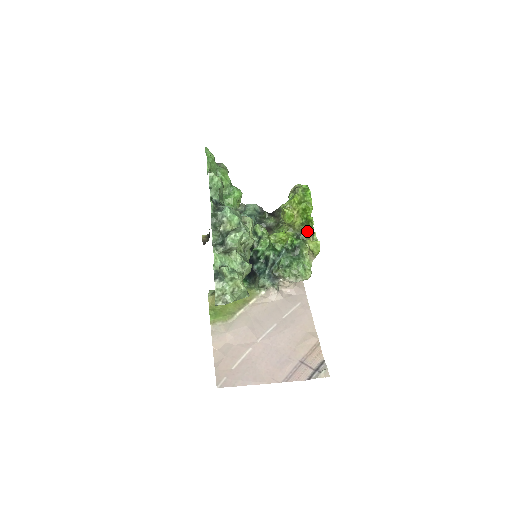
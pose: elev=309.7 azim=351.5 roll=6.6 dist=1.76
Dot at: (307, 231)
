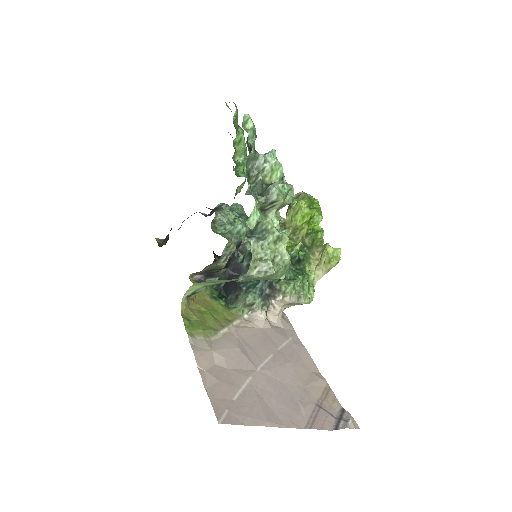
Dot at: (310, 246)
